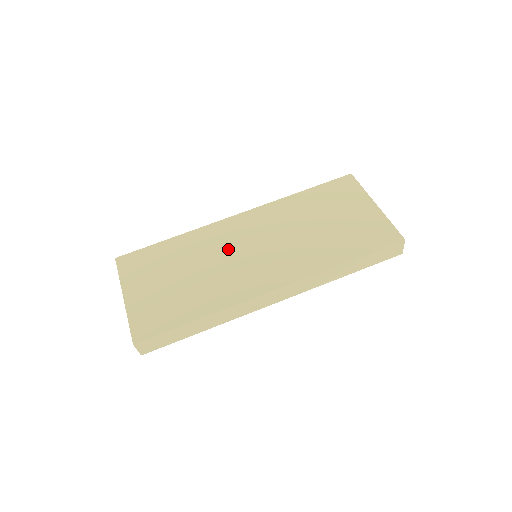
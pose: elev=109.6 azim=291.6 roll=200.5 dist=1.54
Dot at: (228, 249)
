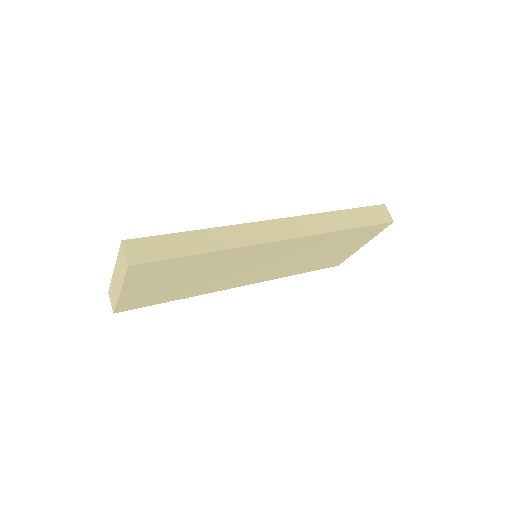
Dot at: occluded
